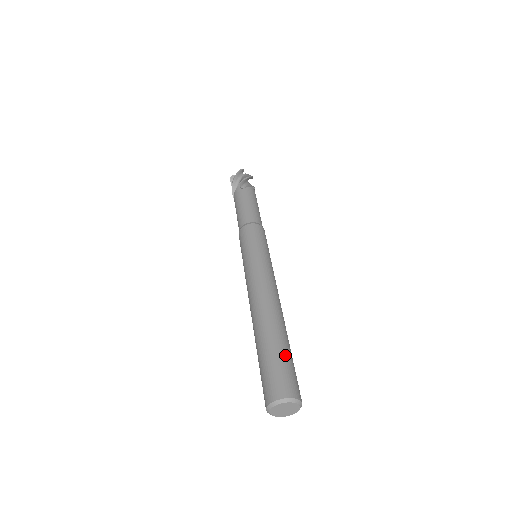
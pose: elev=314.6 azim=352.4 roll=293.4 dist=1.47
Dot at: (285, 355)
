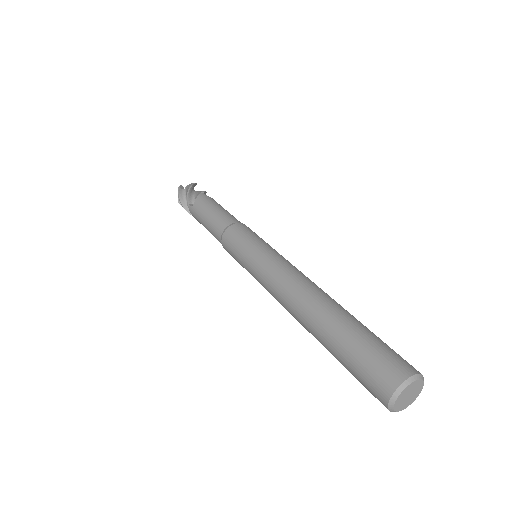
Dot at: occluded
